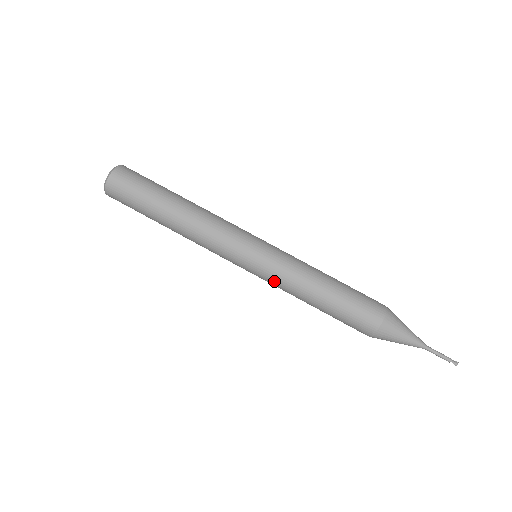
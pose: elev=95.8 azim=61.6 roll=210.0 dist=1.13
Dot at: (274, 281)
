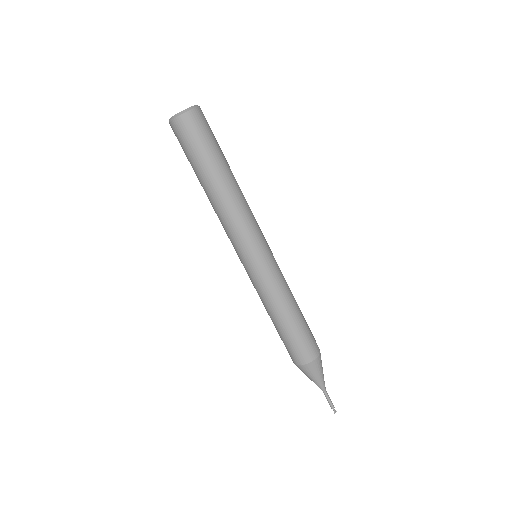
Dot at: (261, 285)
